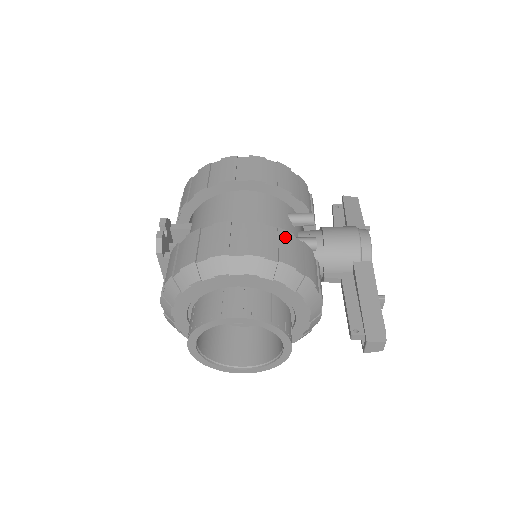
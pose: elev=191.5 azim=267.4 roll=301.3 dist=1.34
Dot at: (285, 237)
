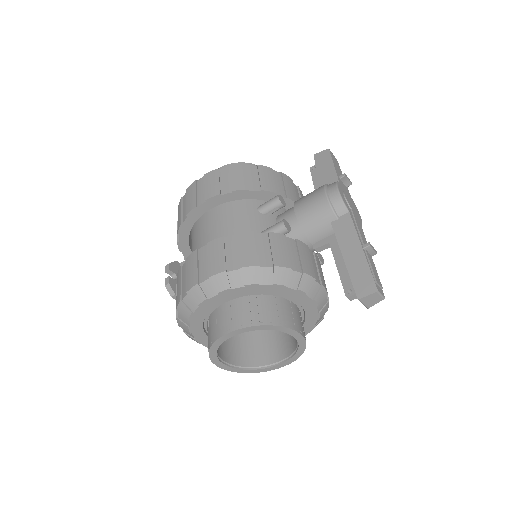
Dot at: (244, 240)
